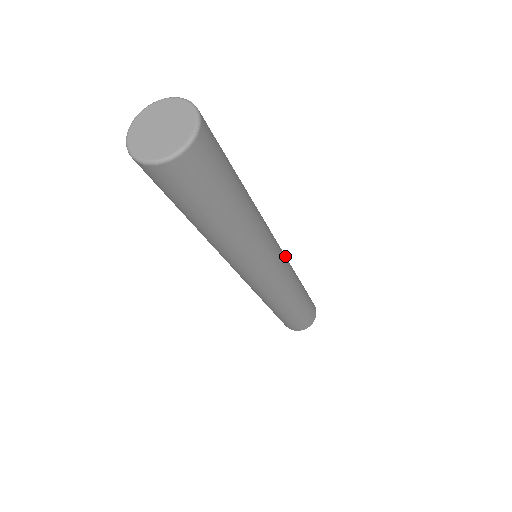
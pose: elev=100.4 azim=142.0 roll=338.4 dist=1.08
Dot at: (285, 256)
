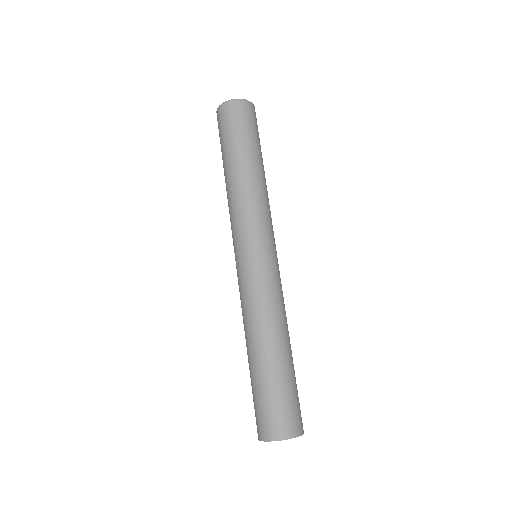
Dot at: (279, 275)
